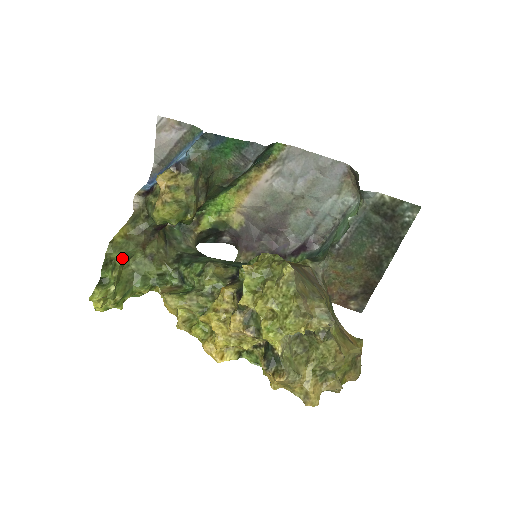
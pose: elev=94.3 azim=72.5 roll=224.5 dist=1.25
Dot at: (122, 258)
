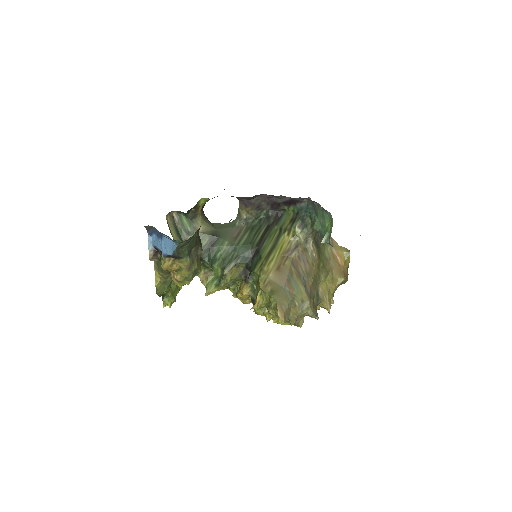
Dot at: (168, 289)
